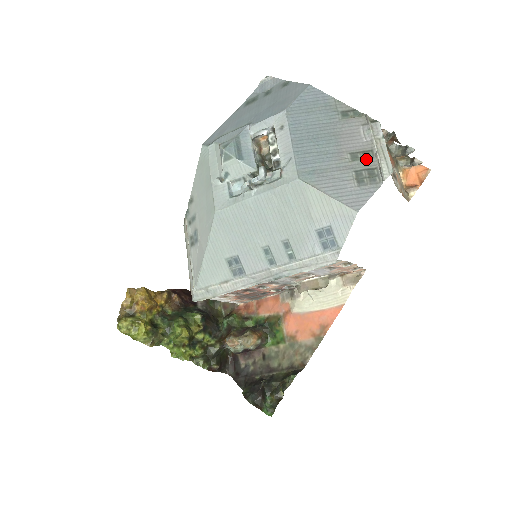
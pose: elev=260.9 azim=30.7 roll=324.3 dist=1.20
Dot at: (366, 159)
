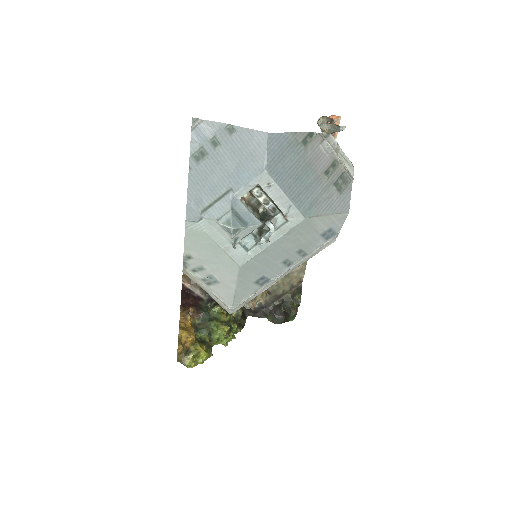
Dot at: (336, 170)
